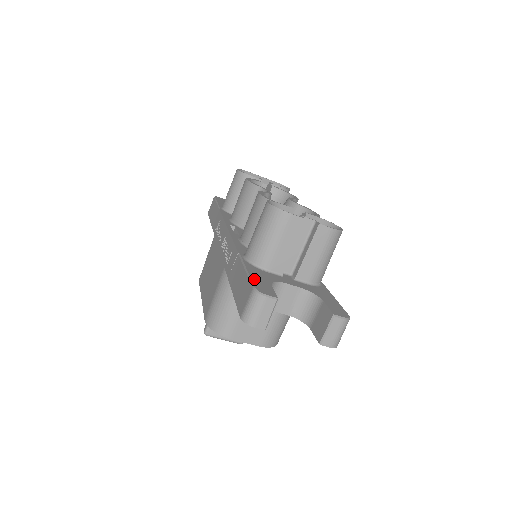
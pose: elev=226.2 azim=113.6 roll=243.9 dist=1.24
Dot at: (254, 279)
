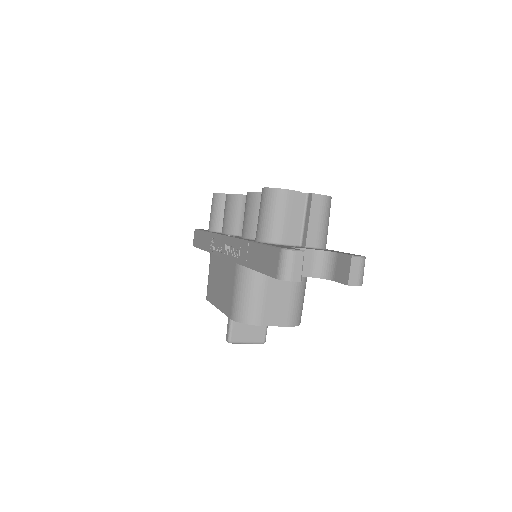
Dot at: (276, 246)
